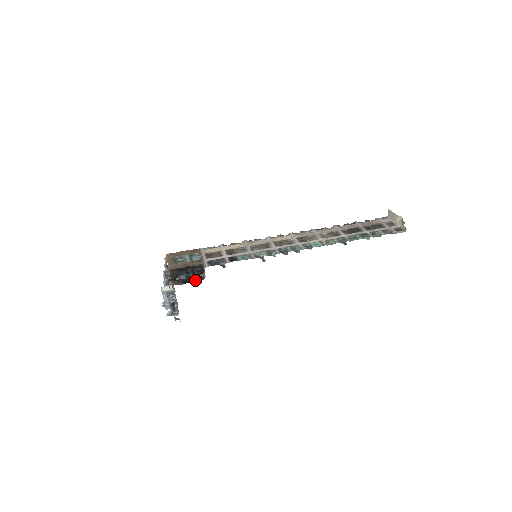
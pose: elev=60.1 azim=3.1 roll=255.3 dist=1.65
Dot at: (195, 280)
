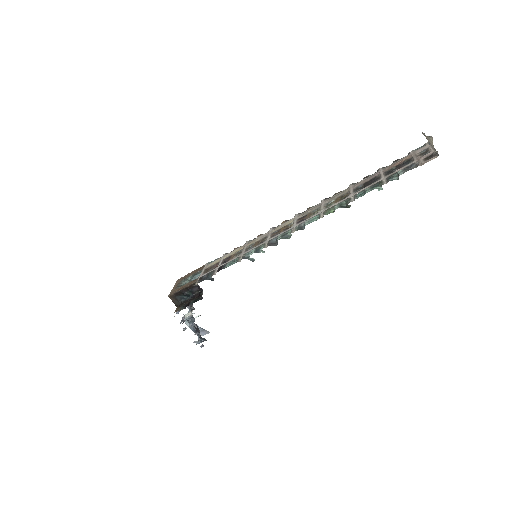
Dot at: (194, 302)
